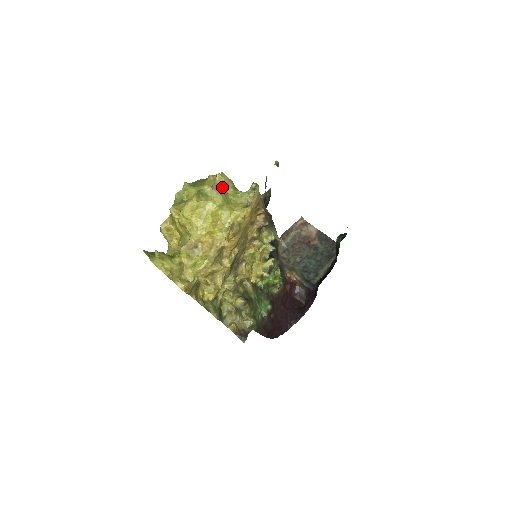
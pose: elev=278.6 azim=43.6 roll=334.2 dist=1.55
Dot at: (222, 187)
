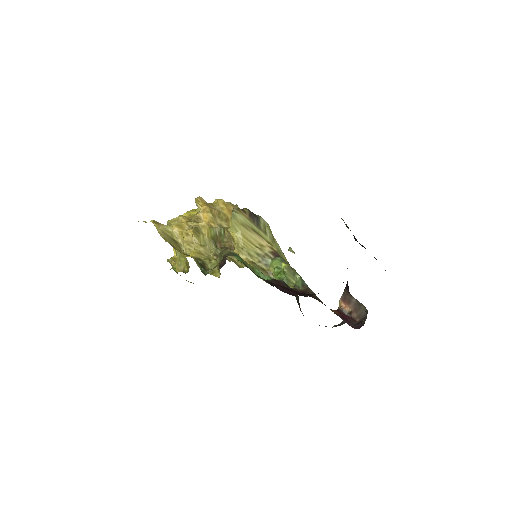
Dot at: occluded
